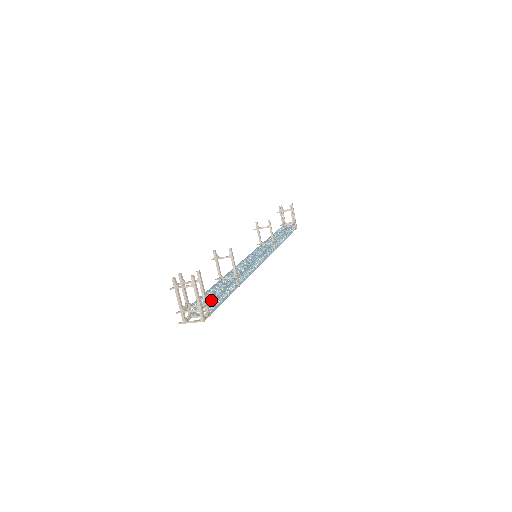
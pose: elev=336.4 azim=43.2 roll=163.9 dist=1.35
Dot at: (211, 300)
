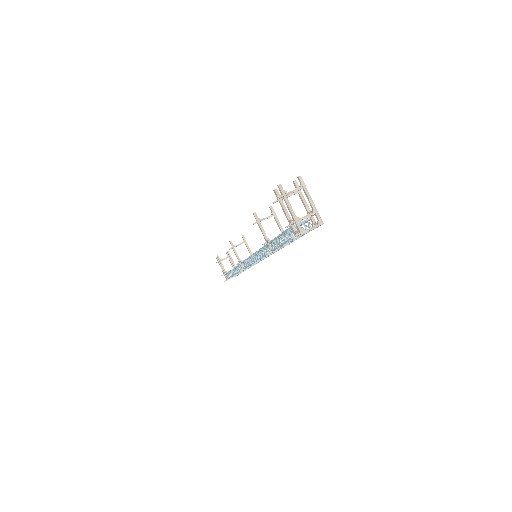
Dot at: occluded
